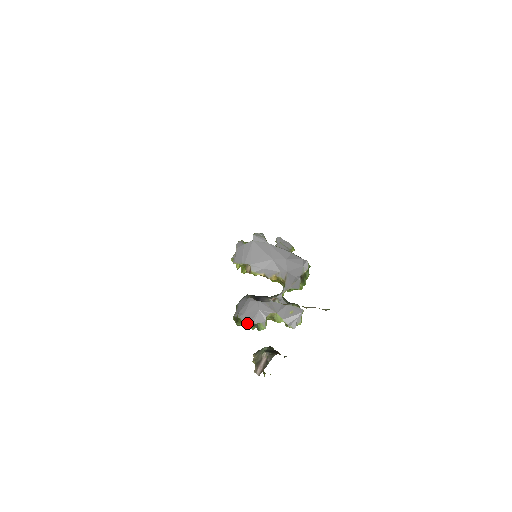
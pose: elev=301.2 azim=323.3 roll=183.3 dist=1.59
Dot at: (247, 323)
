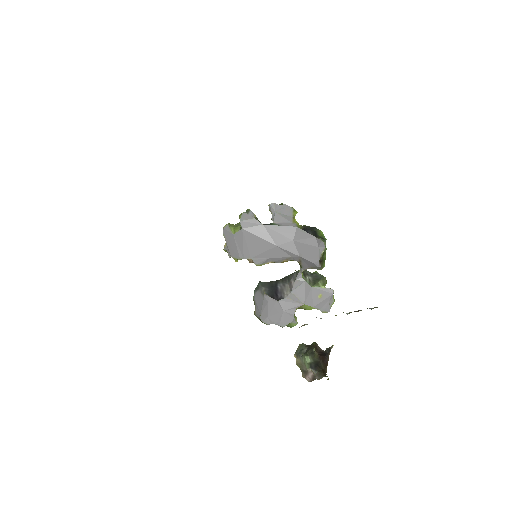
Dot at: occluded
